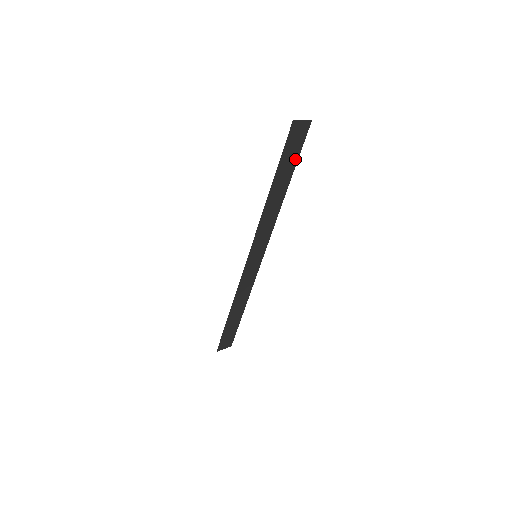
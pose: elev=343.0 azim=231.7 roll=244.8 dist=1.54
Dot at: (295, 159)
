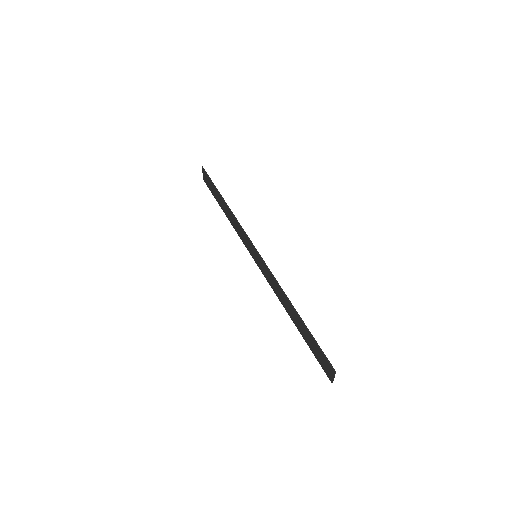
Dot at: (215, 196)
